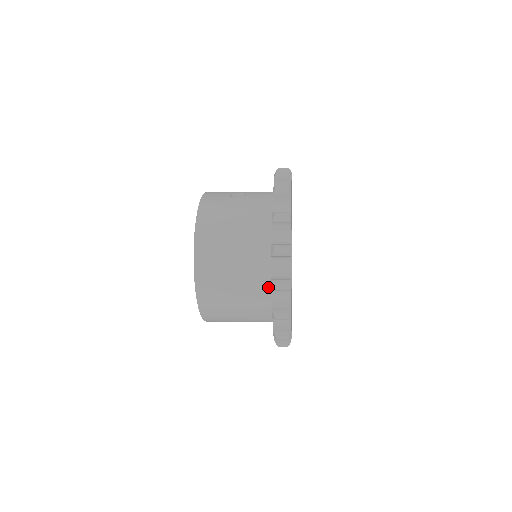
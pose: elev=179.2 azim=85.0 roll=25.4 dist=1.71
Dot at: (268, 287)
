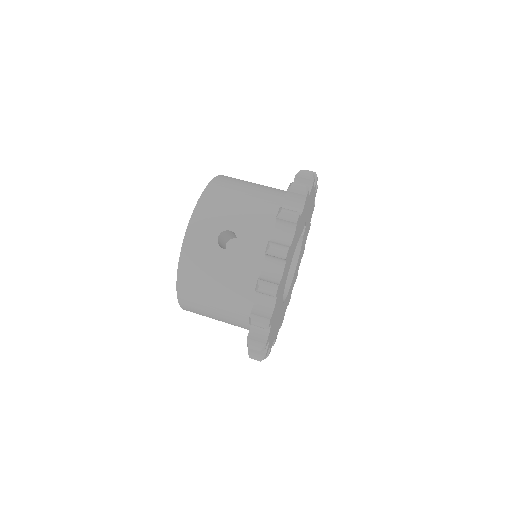
Dot at: occluded
